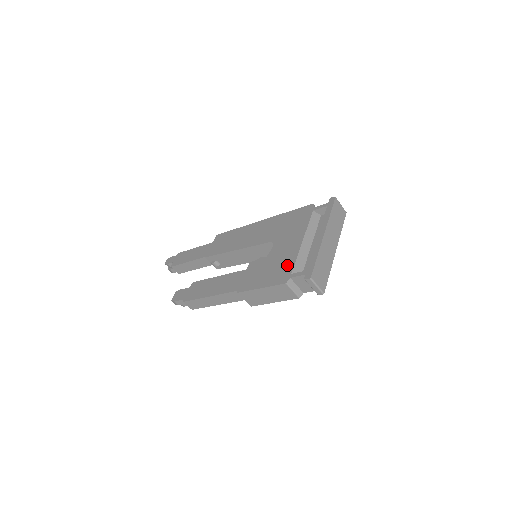
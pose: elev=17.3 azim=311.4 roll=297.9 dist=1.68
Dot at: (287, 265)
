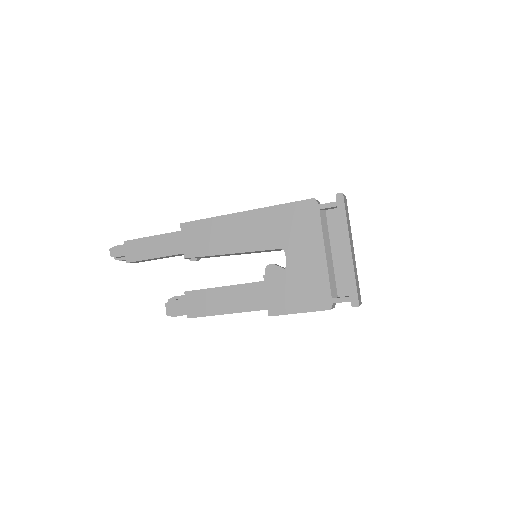
Dot at: (321, 287)
